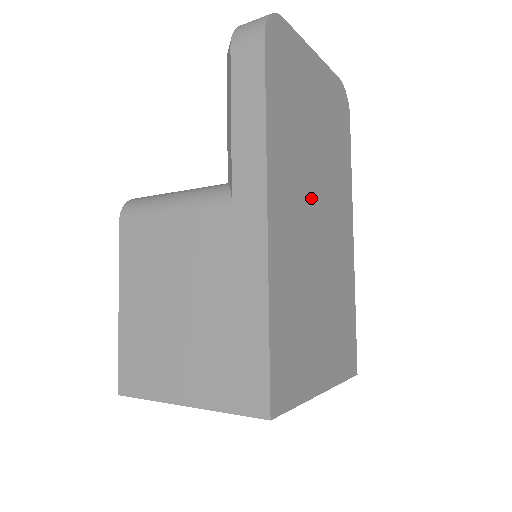
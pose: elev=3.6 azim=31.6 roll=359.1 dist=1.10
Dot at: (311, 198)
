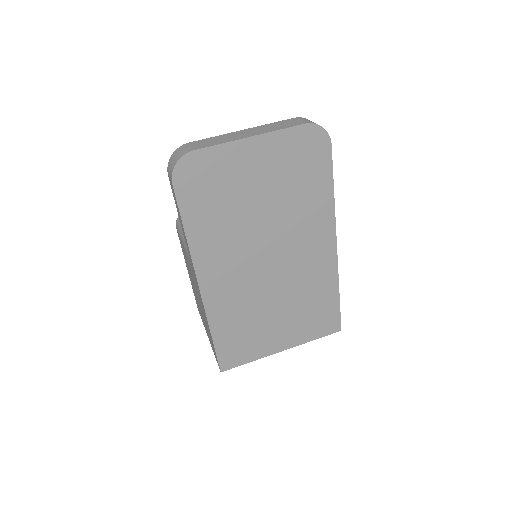
Dot at: (256, 252)
